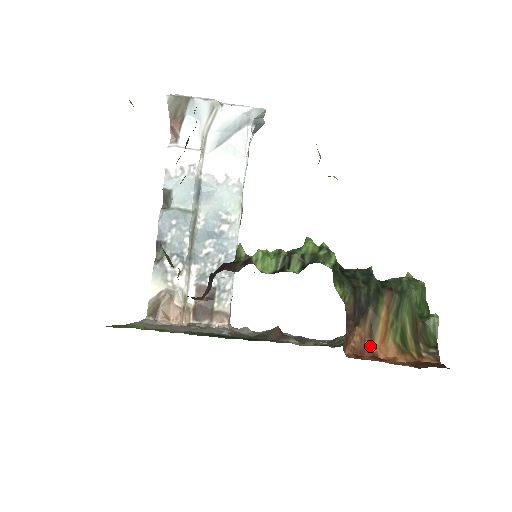
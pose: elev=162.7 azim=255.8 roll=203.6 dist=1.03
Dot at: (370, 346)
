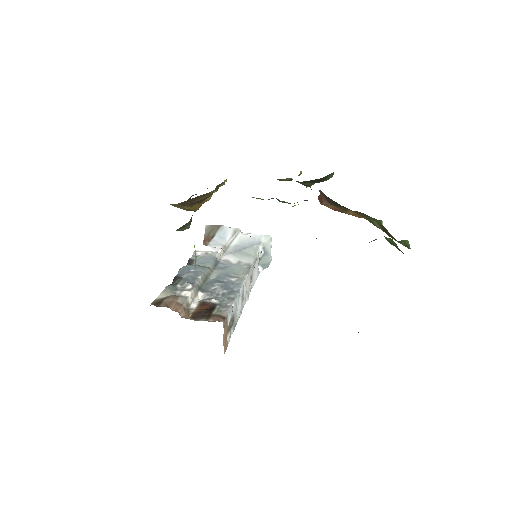
Dot at: occluded
